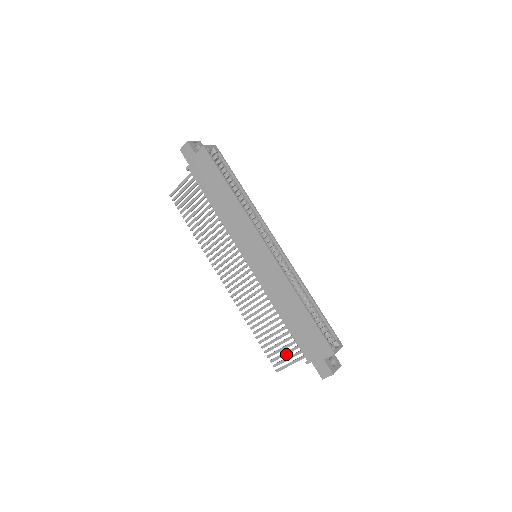
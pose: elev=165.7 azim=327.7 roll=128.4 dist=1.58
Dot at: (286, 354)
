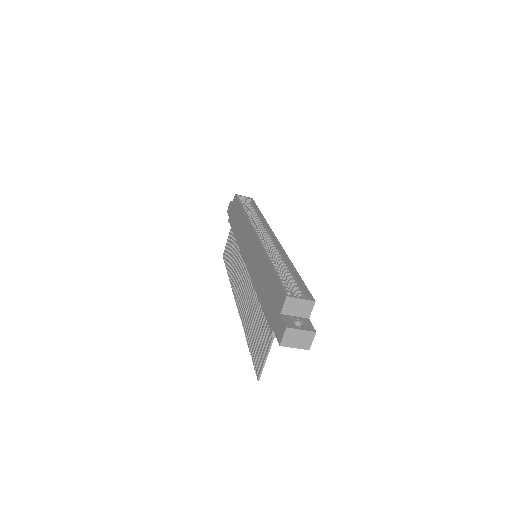
Dot at: (263, 344)
